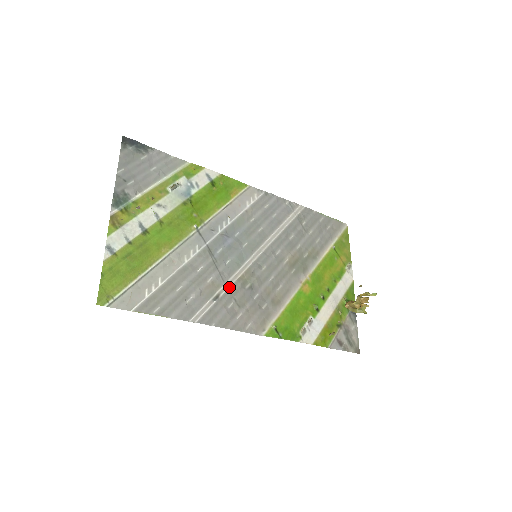
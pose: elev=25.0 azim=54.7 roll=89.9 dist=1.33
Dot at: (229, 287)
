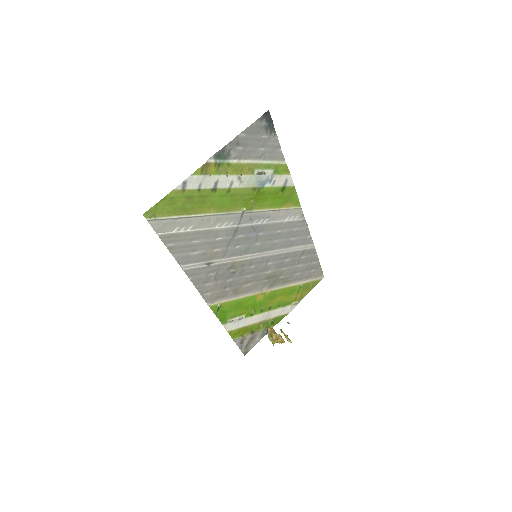
Dot at: (222, 263)
